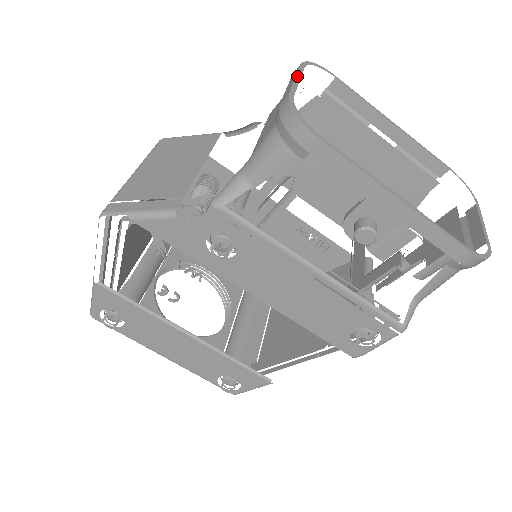
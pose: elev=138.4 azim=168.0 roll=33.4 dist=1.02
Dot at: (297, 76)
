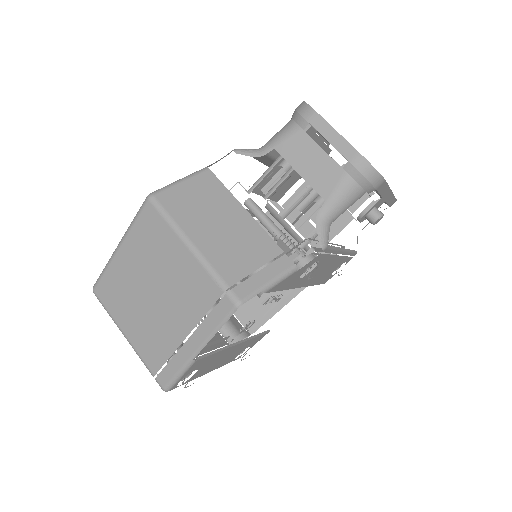
Dot at: occluded
